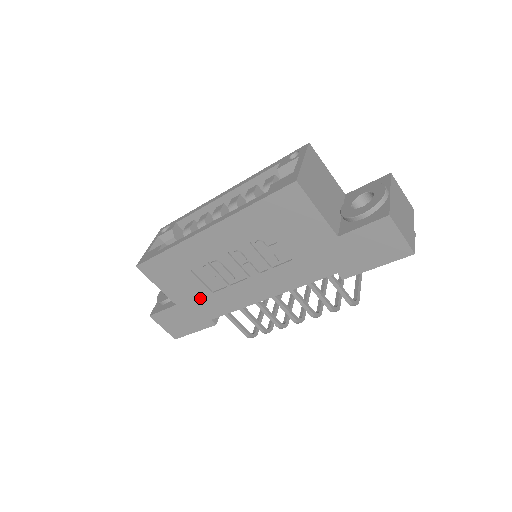
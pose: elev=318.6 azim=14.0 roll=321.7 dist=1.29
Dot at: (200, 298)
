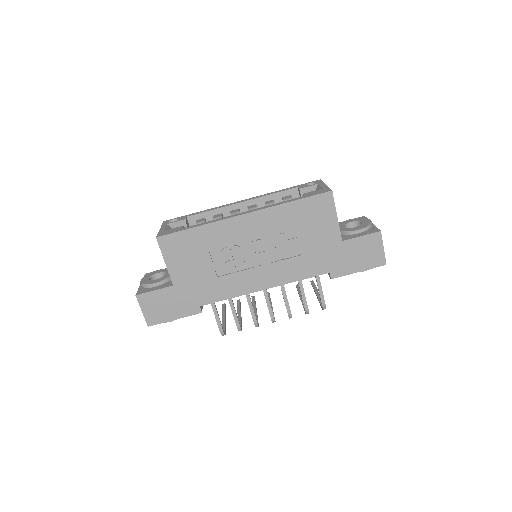
Dot at: (202, 281)
